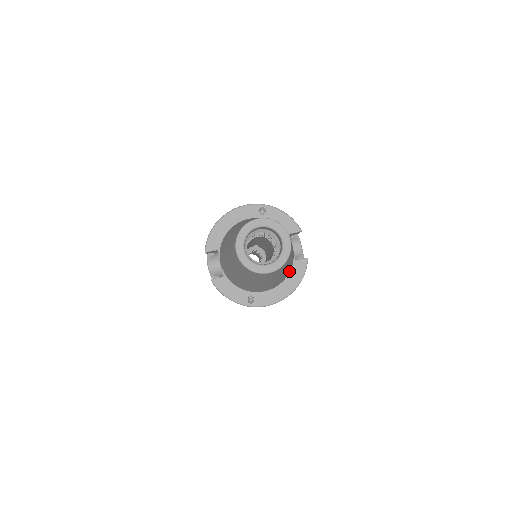
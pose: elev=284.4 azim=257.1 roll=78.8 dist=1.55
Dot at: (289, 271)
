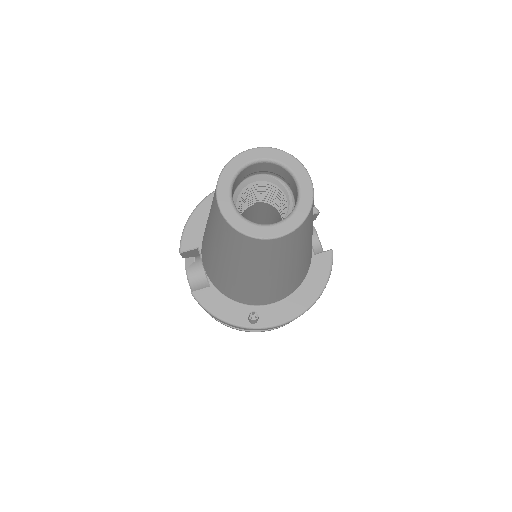
Dot at: (307, 268)
